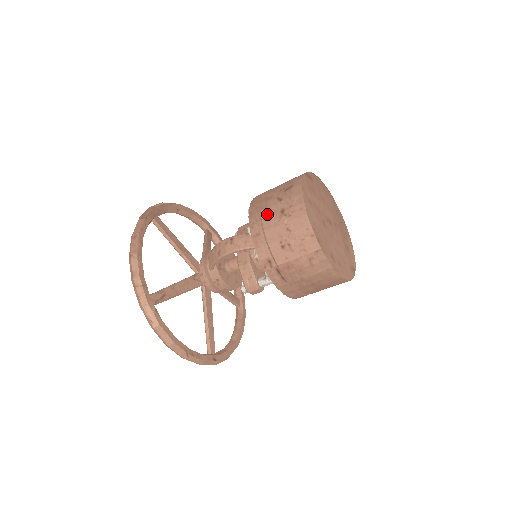
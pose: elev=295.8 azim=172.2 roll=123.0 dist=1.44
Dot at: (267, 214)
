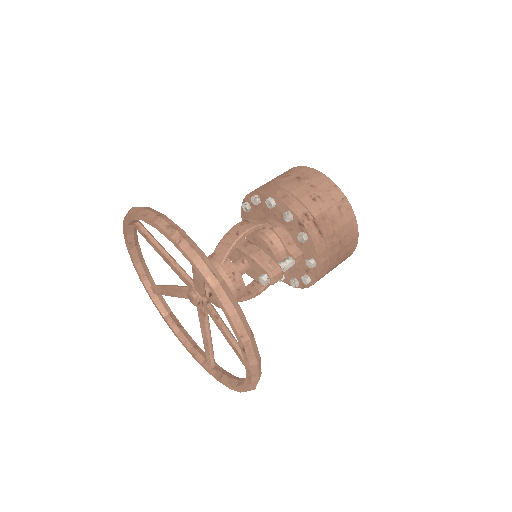
Dot at: (283, 183)
